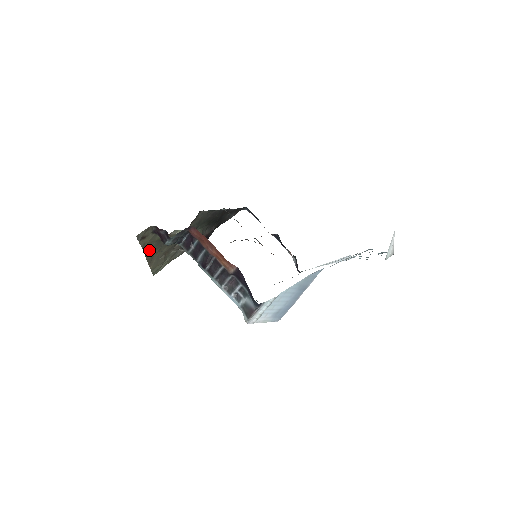
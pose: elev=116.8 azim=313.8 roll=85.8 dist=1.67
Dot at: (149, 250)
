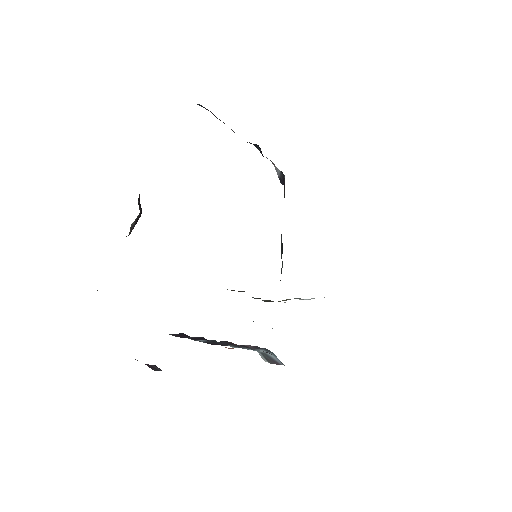
Dot at: occluded
